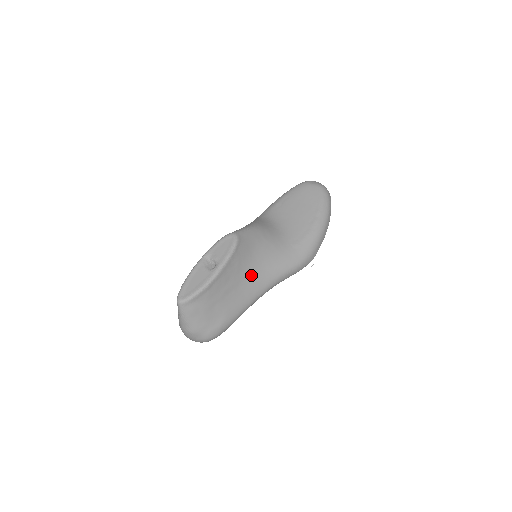
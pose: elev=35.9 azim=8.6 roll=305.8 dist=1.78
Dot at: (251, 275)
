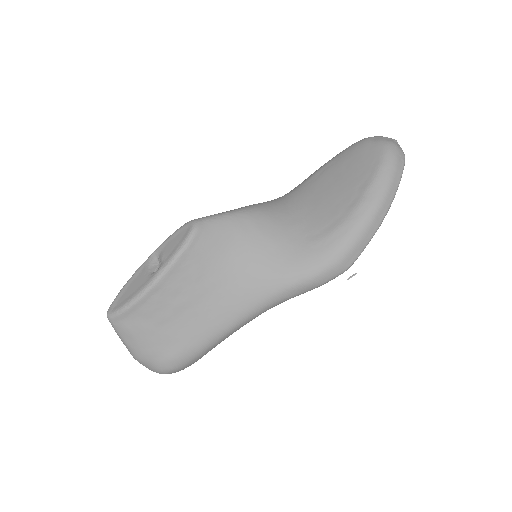
Dot at: (225, 286)
